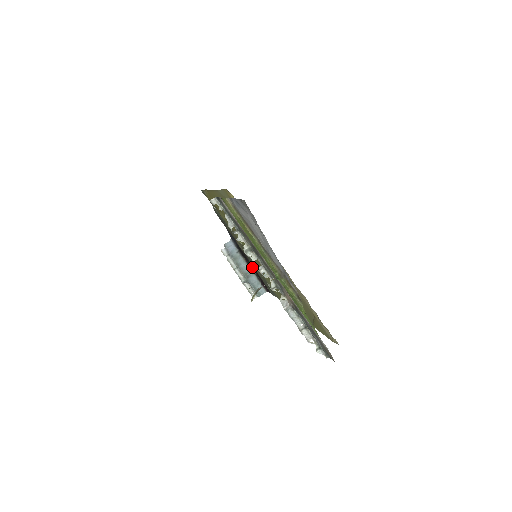
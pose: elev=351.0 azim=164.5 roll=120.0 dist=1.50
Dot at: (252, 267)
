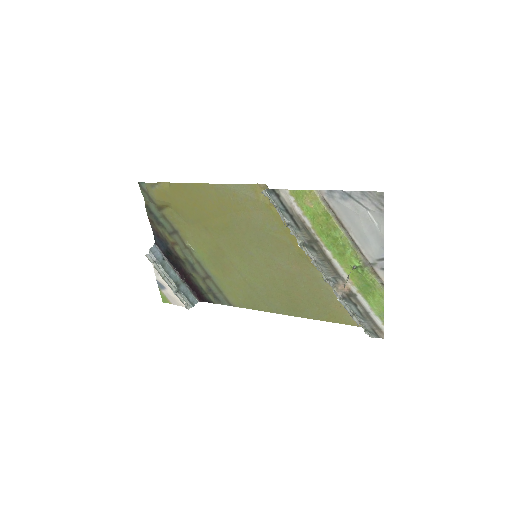
Dot at: (184, 275)
